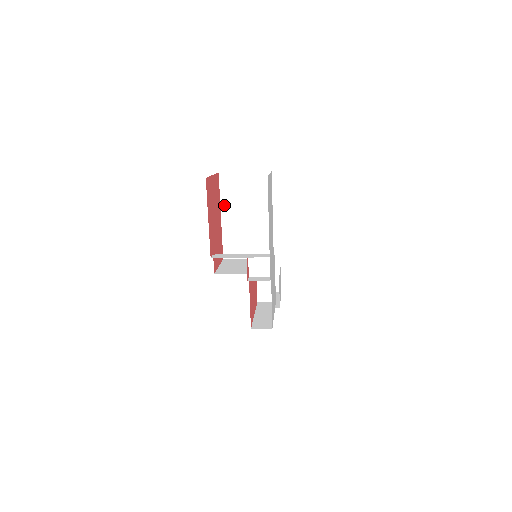
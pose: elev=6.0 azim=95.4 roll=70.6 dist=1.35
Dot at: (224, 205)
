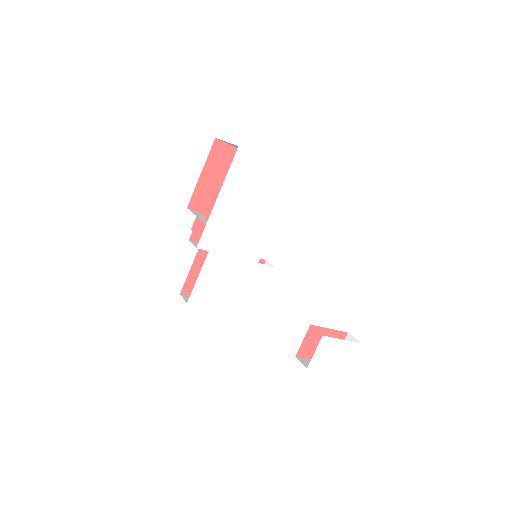
Dot at: occluded
